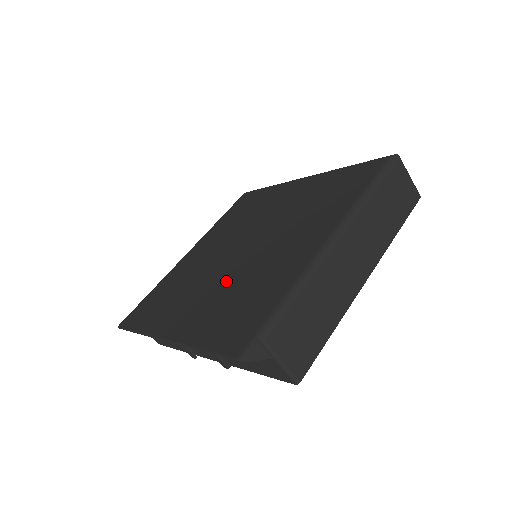
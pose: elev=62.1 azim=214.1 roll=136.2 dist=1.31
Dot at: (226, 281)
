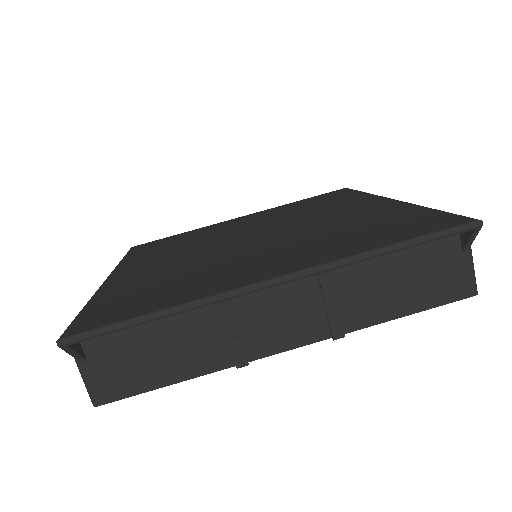
Dot at: (290, 240)
